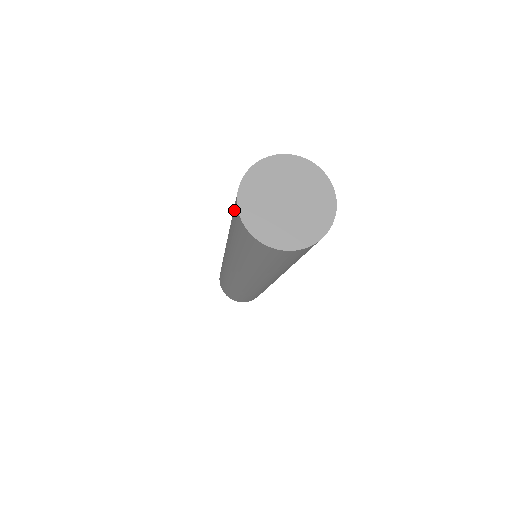
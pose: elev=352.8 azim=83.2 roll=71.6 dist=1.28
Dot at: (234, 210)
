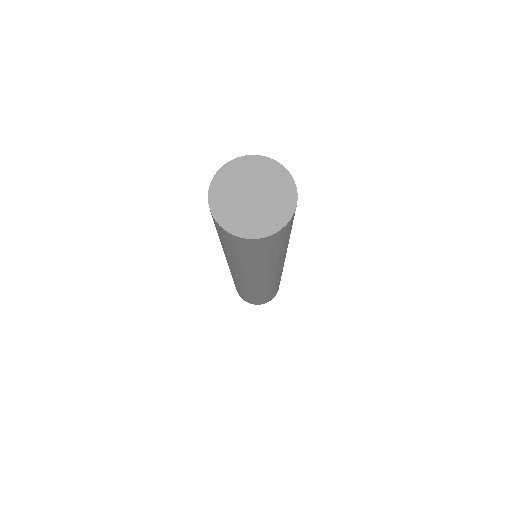
Dot at: occluded
